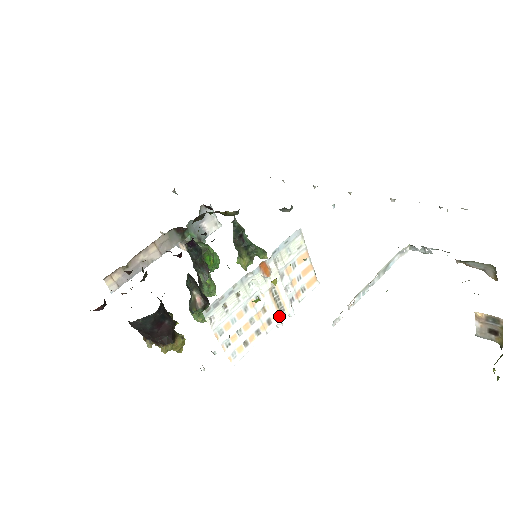
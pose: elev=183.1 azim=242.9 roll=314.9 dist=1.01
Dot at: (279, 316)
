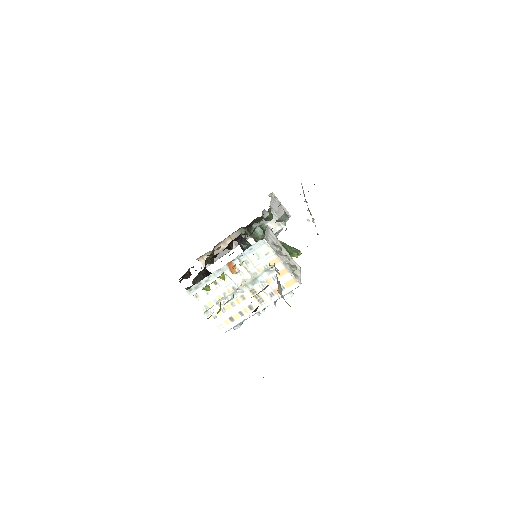
Dot at: (259, 305)
